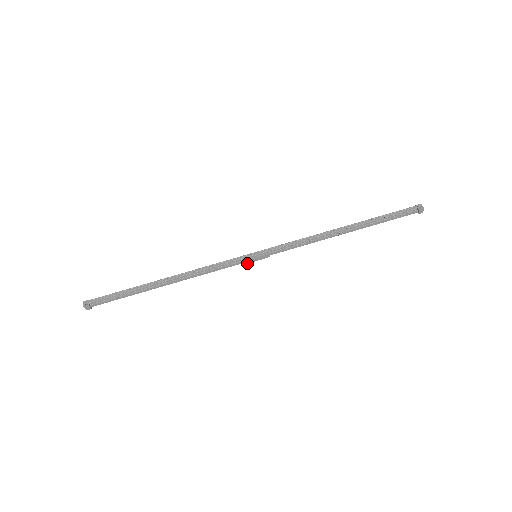
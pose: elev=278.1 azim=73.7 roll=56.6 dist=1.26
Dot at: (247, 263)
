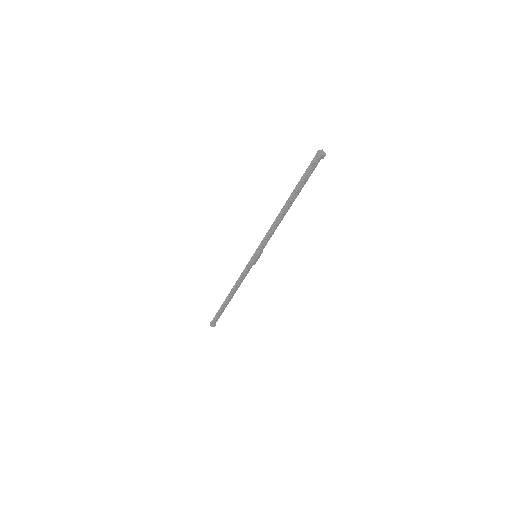
Dot at: (255, 263)
